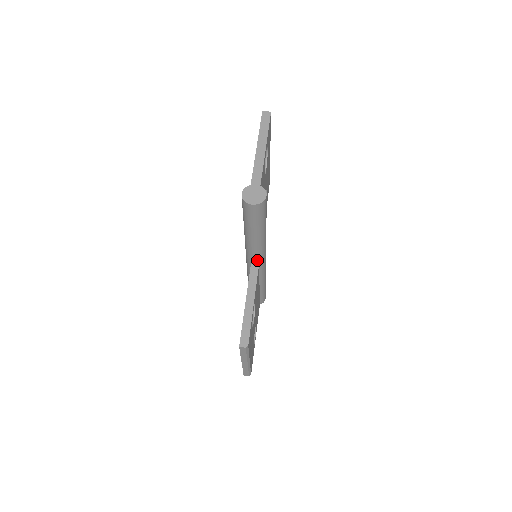
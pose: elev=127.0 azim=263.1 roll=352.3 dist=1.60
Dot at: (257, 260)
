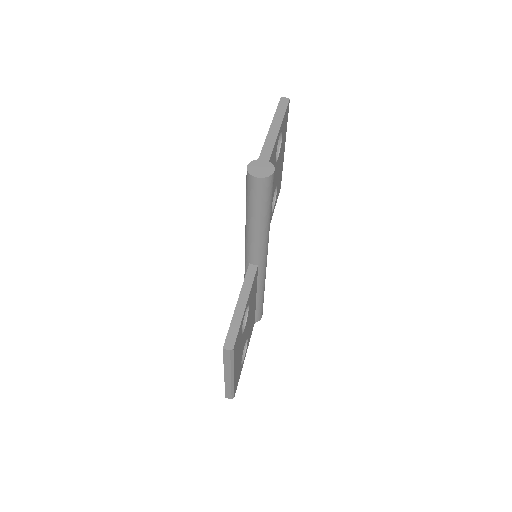
Dot at: (256, 258)
